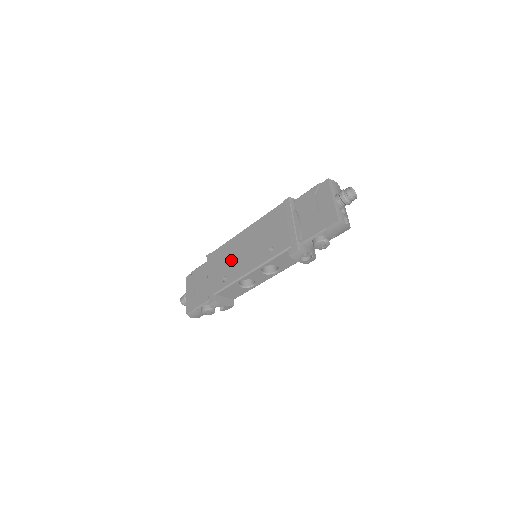
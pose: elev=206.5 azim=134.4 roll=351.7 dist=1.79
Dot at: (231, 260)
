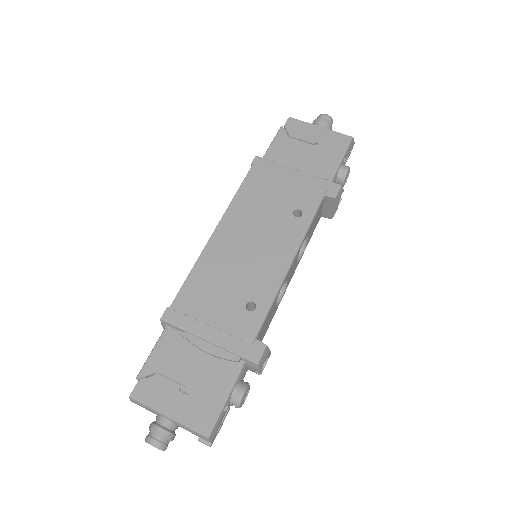
Dot at: (235, 277)
